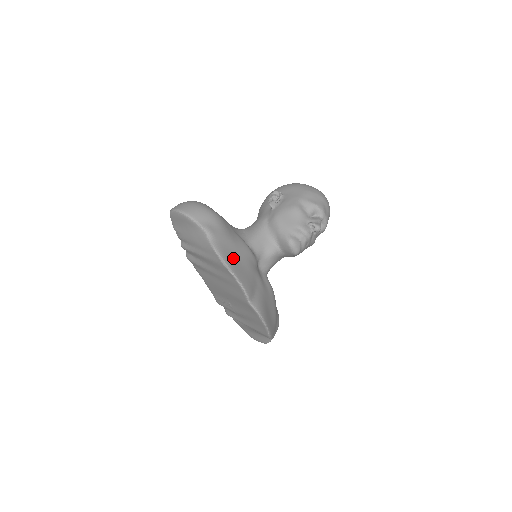
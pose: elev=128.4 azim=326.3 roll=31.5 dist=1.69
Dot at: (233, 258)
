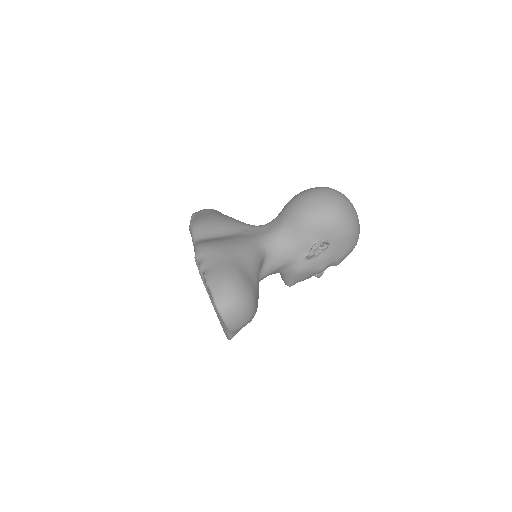
Dot at: occluded
